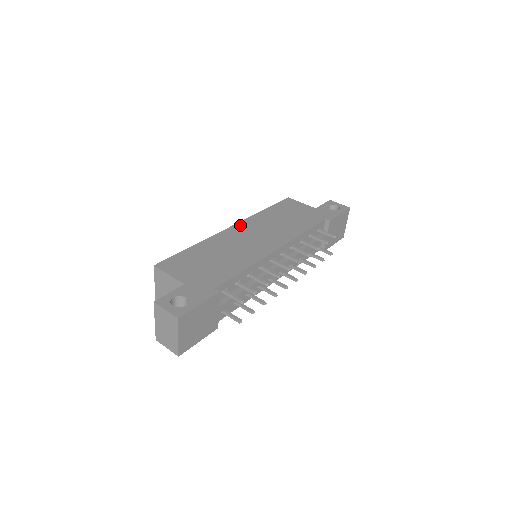
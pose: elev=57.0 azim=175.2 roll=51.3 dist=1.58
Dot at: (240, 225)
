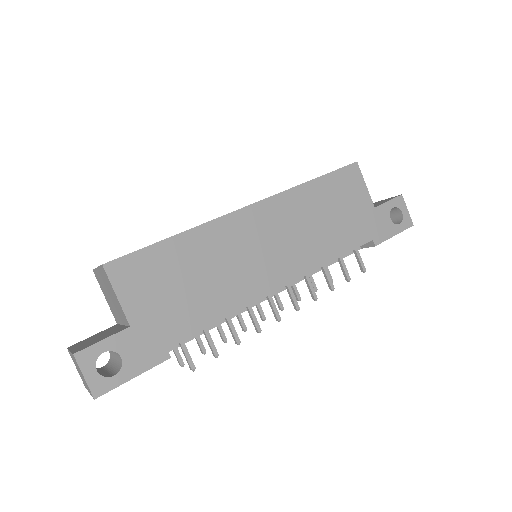
Dot at: (263, 208)
